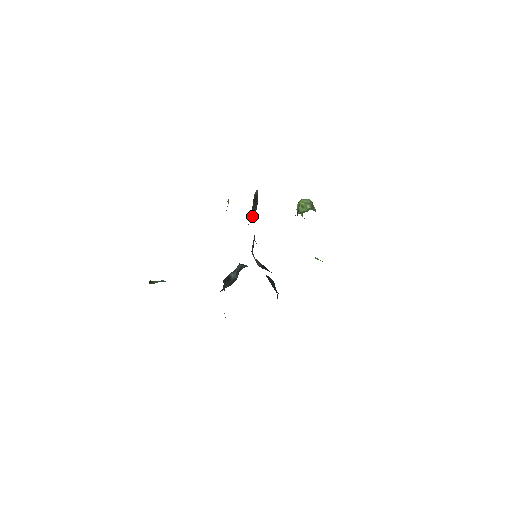
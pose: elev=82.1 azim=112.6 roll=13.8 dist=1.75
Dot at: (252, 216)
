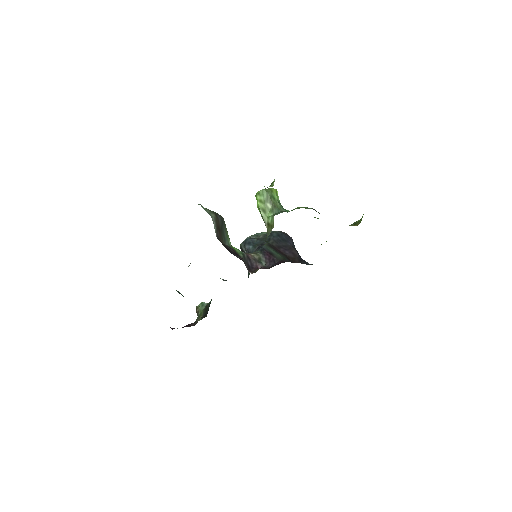
Dot at: (228, 239)
